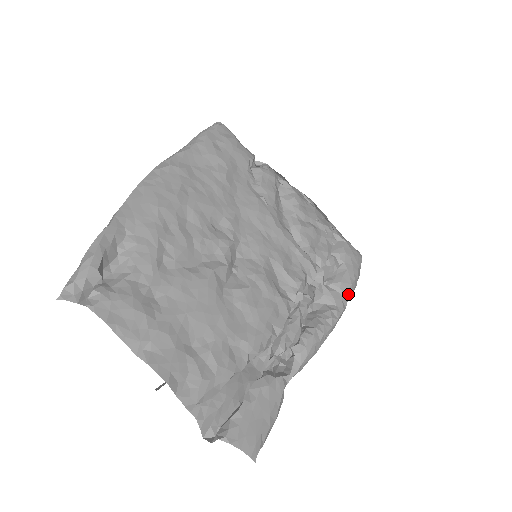
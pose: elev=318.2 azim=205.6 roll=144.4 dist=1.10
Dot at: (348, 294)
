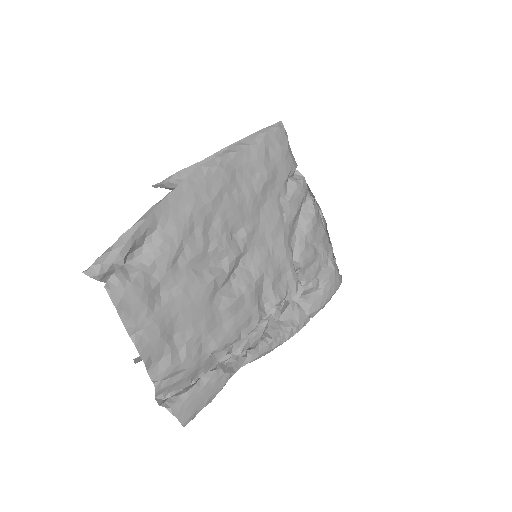
Dot at: (313, 315)
